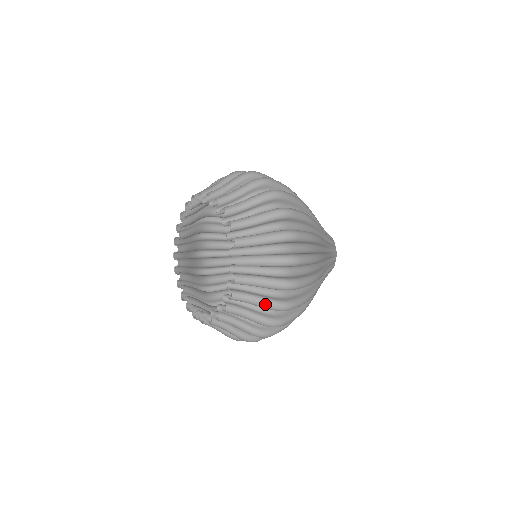
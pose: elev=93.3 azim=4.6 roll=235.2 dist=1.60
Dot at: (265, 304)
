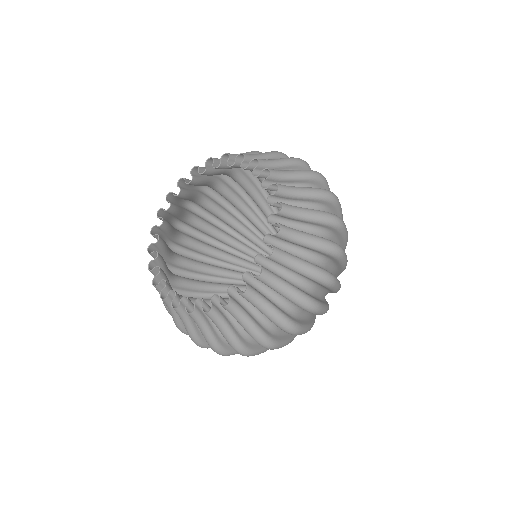
Dot at: (318, 240)
